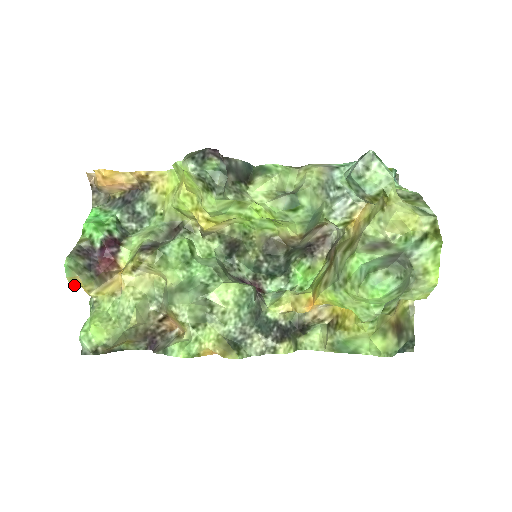
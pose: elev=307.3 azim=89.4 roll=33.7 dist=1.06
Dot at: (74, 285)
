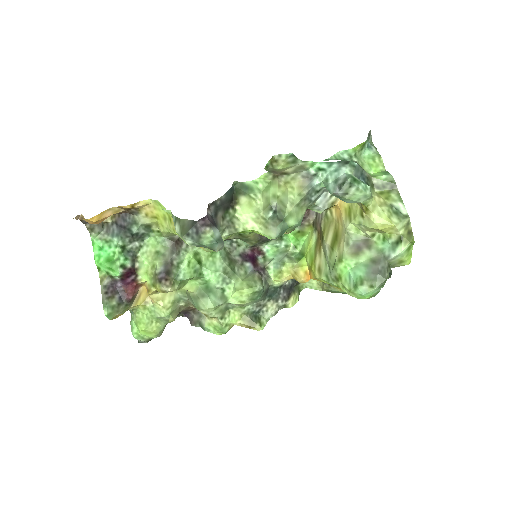
Dot at: occluded
